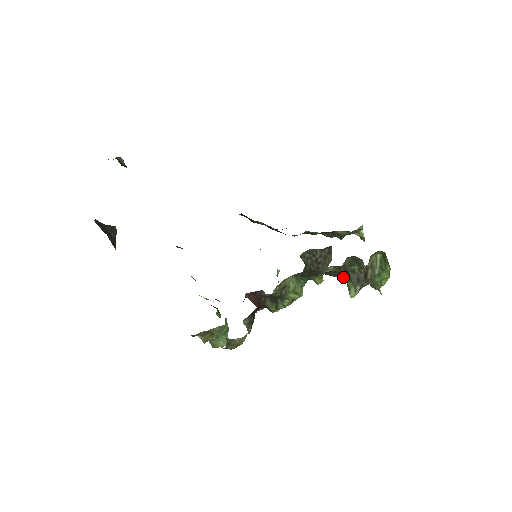
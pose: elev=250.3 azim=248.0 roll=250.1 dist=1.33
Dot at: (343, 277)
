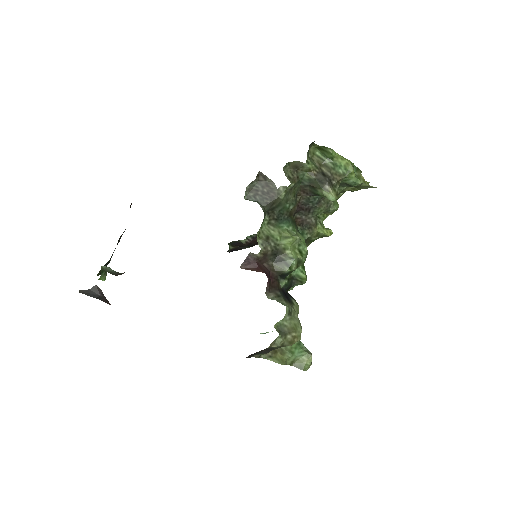
Dot at: (334, 207)
